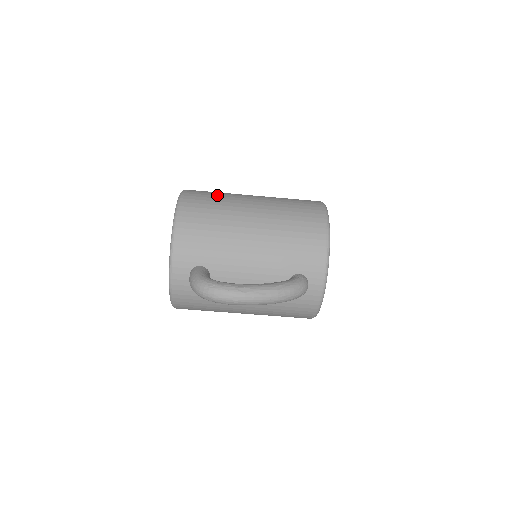
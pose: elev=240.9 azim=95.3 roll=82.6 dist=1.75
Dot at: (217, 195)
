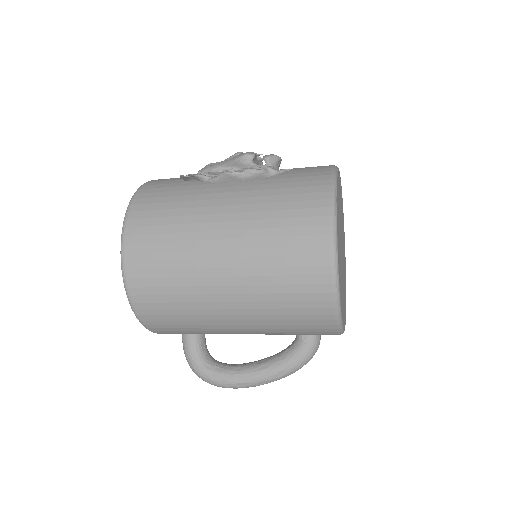
Dot at: (169, 258)
